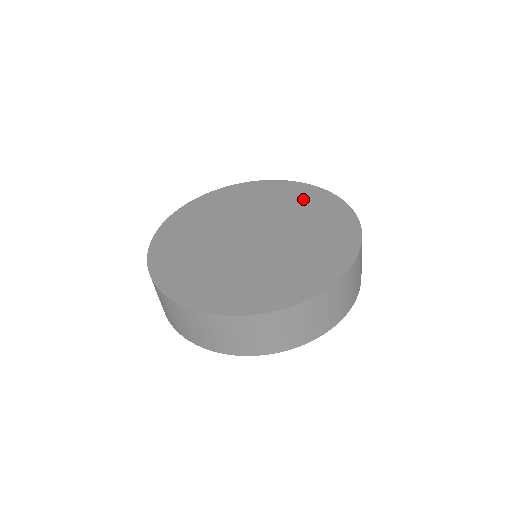
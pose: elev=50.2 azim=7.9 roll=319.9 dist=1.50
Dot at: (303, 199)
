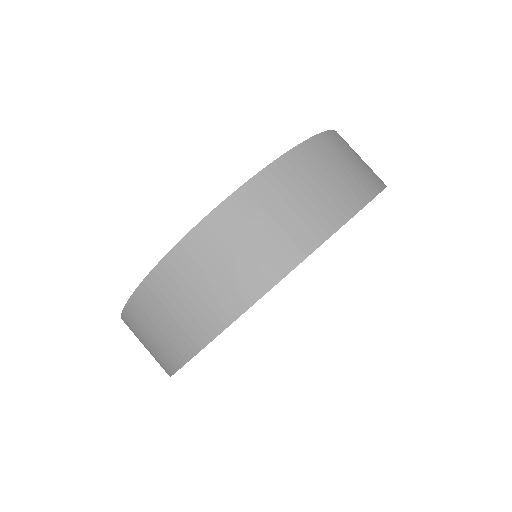
Dot at: occluded
